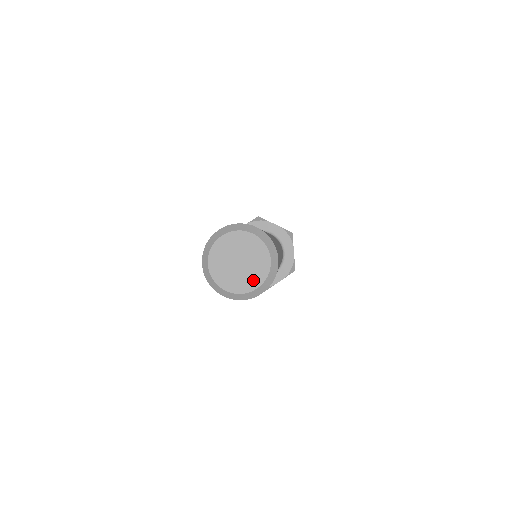
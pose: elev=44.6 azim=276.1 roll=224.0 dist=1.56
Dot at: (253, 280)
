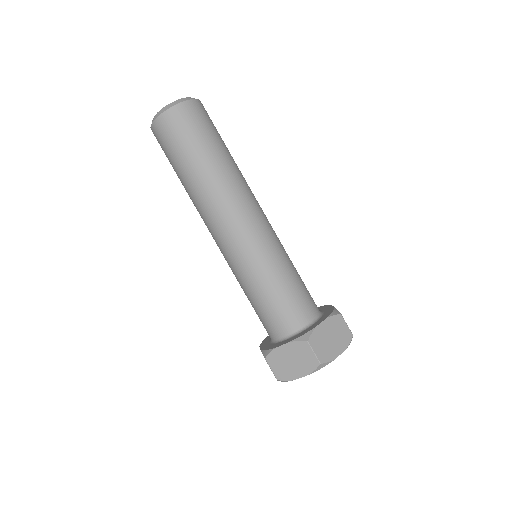
Dot at: occluded
